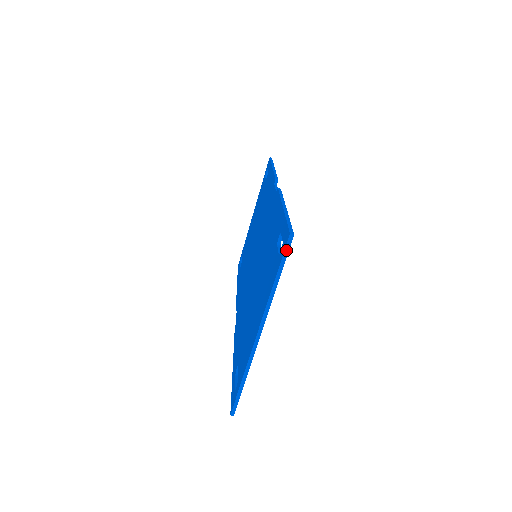
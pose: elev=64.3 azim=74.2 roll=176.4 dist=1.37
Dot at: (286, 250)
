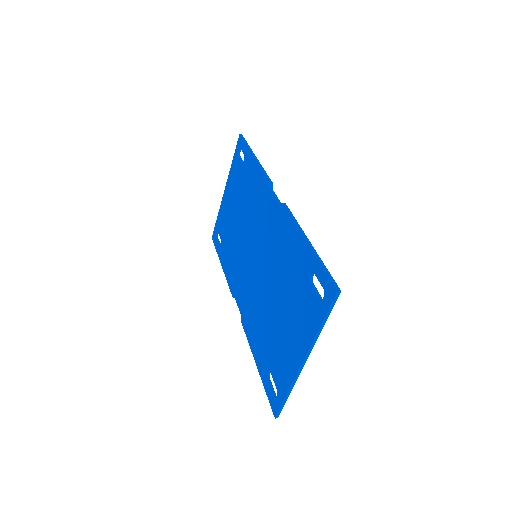
Dot at: (333, 303)
